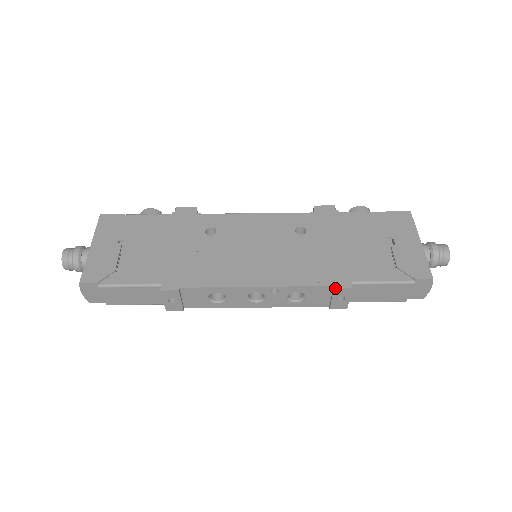
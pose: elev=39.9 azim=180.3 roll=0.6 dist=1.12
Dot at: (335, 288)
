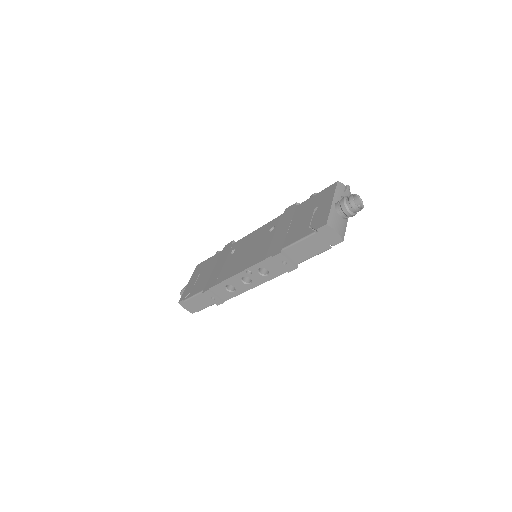
Dot at: (272, 257)
